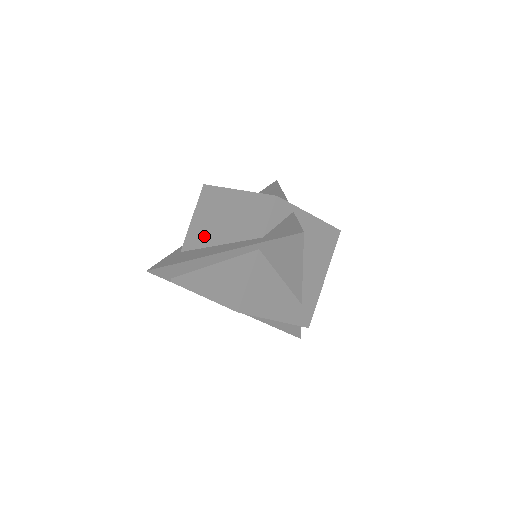
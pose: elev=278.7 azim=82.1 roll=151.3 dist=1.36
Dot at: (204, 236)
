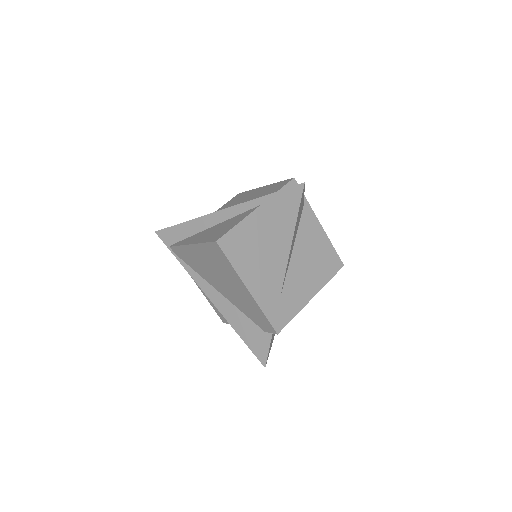
Dot at: occluded
